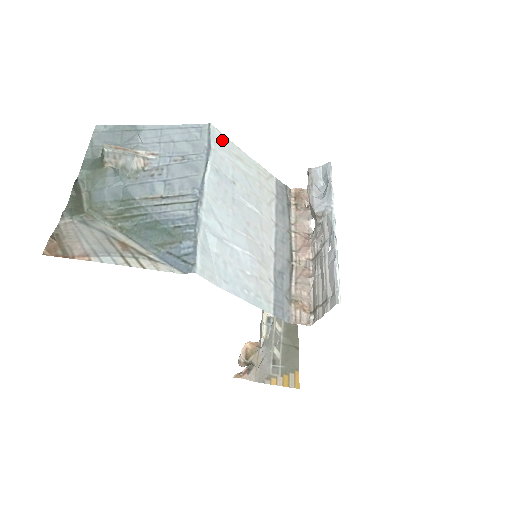
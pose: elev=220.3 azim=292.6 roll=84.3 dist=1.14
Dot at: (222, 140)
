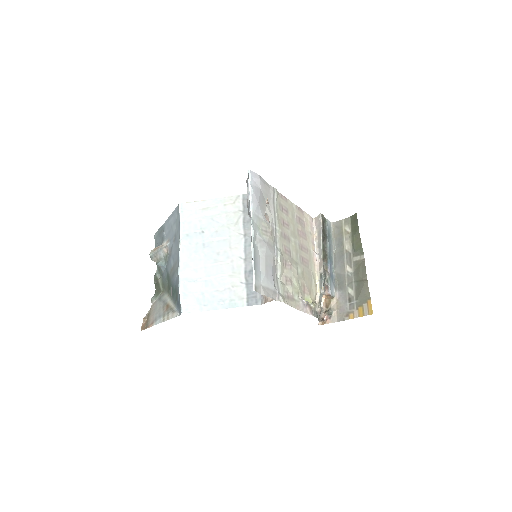
Dot at: (189, 208)
